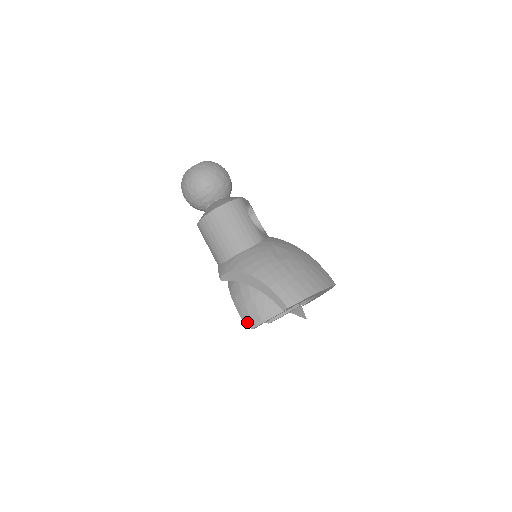
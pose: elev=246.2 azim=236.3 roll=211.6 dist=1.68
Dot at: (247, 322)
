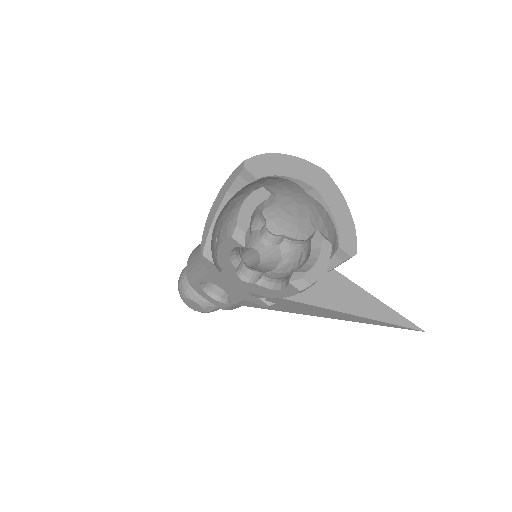
Dot at: (229, 230)
